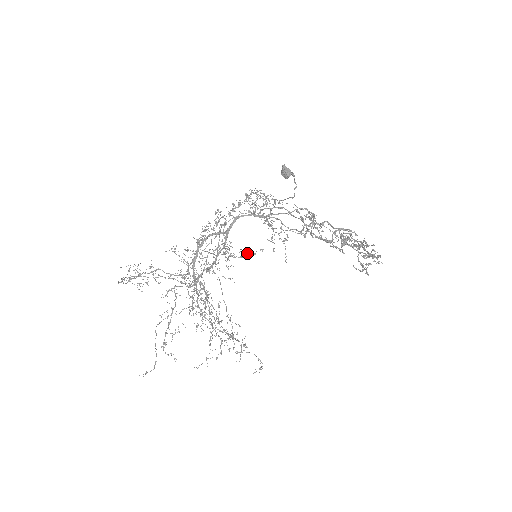
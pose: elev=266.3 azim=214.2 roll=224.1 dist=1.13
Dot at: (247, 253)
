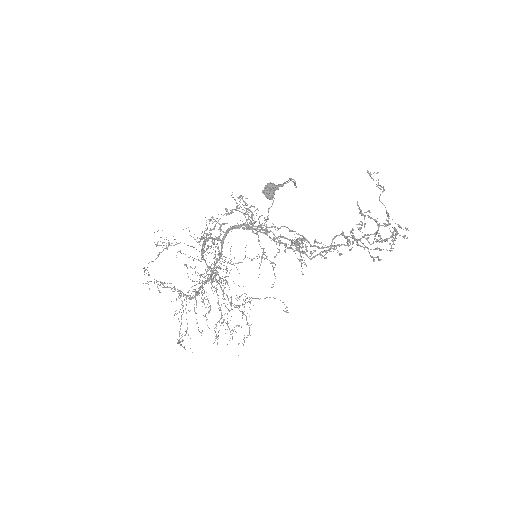
Dot at: (245, 257)
